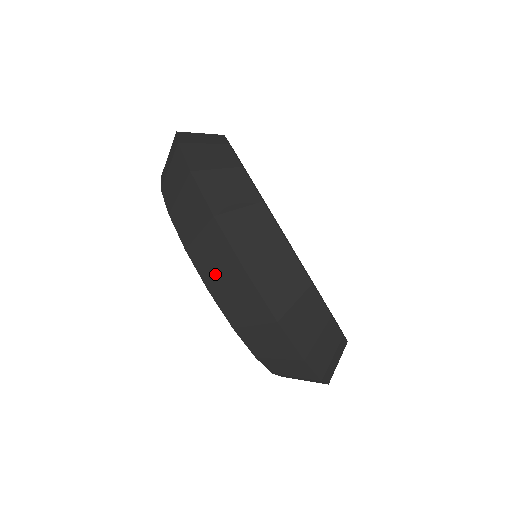
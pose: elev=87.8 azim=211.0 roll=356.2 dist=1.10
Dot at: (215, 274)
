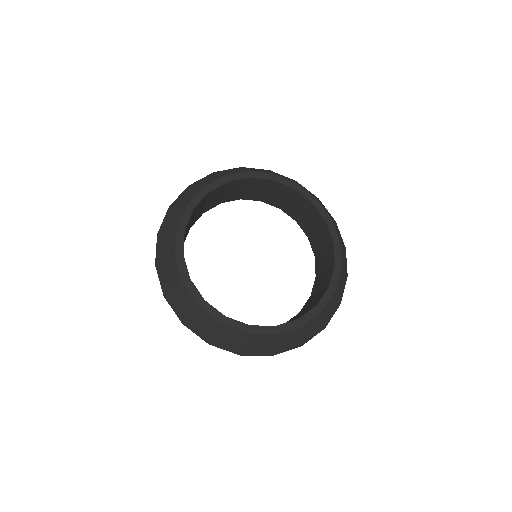
Dot at: occluded
